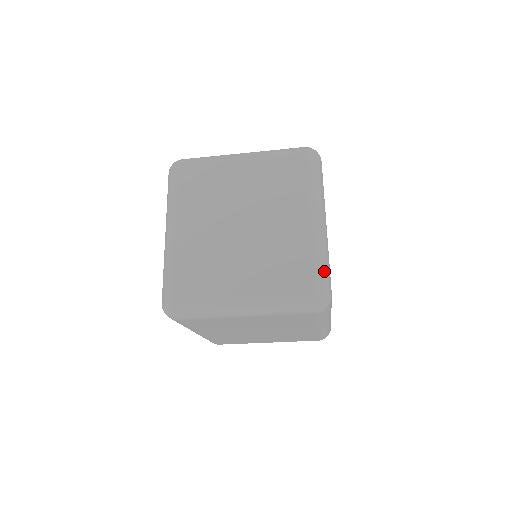
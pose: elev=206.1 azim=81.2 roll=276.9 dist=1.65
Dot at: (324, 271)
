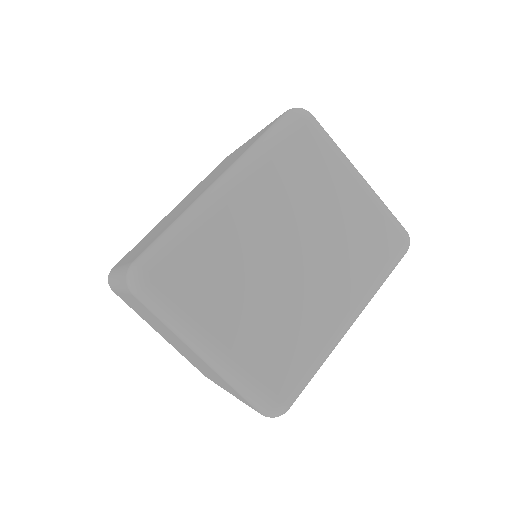
Dot at: occluded
